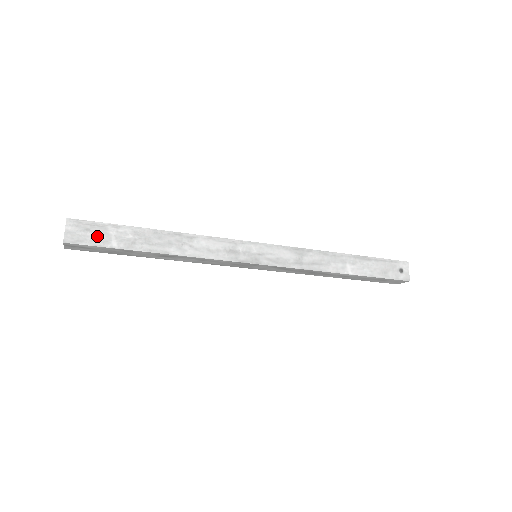
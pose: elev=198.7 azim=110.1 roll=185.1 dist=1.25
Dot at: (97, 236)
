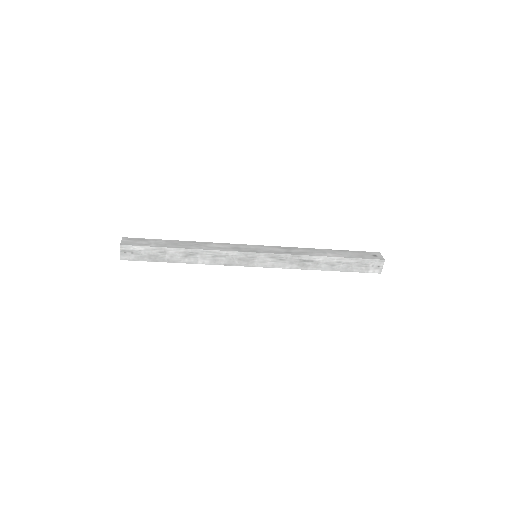
Dot at: (142, 243)
